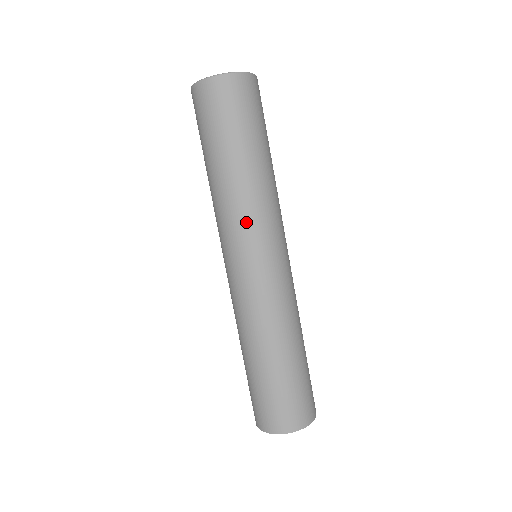
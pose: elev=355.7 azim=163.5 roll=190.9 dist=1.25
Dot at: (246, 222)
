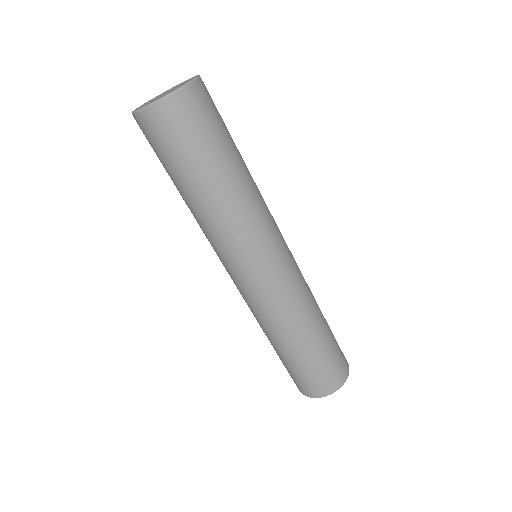
Dot at: (220, 246)
